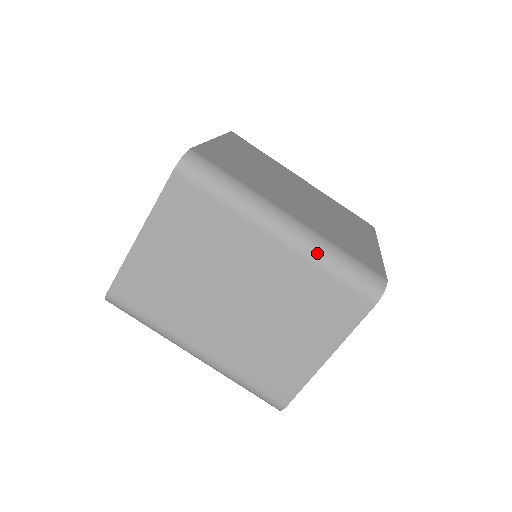
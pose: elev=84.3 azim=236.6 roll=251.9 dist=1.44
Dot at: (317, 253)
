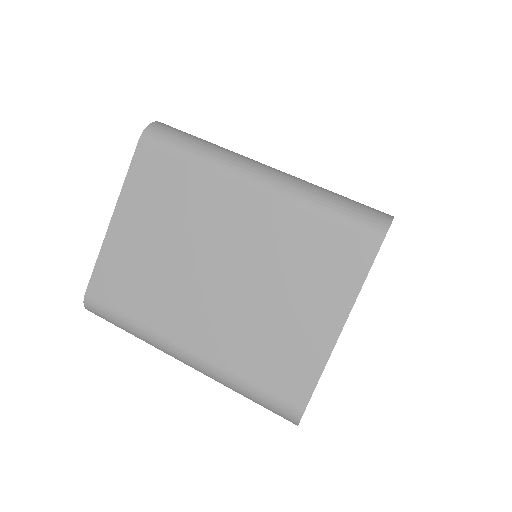
Dot at: (301, 194)
